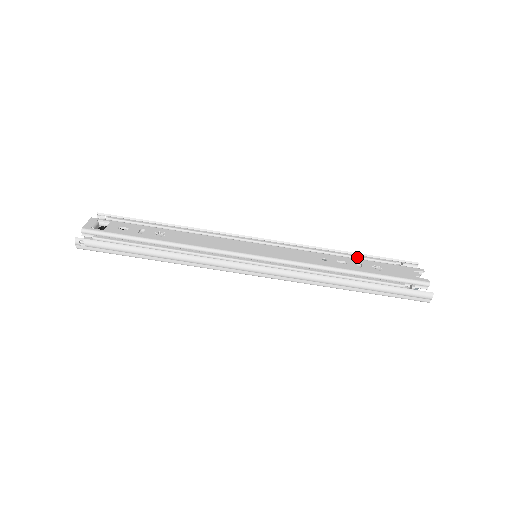
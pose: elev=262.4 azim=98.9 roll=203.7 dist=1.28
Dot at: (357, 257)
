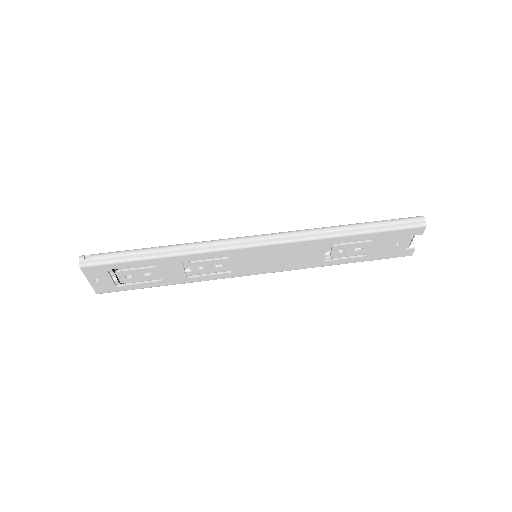
Dot at: occluded
